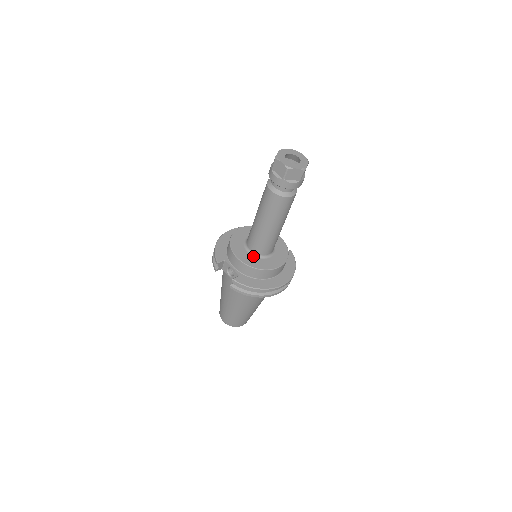
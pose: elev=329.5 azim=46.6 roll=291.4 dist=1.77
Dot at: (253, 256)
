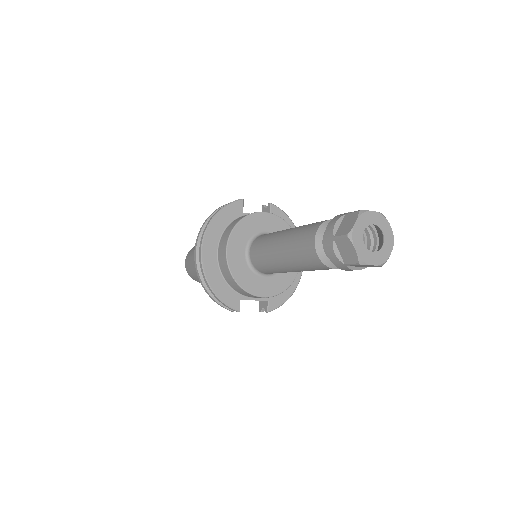
Dot at: (273, 276)
